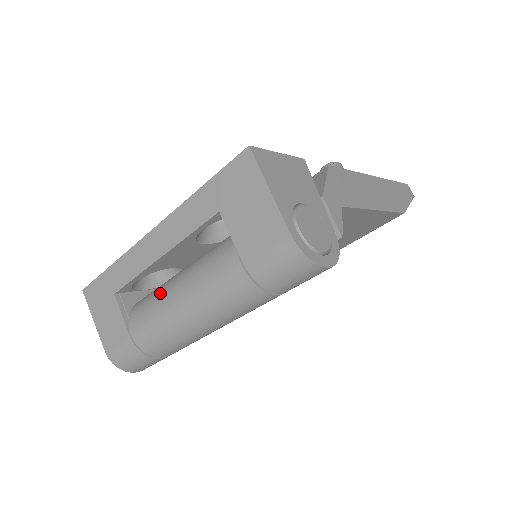
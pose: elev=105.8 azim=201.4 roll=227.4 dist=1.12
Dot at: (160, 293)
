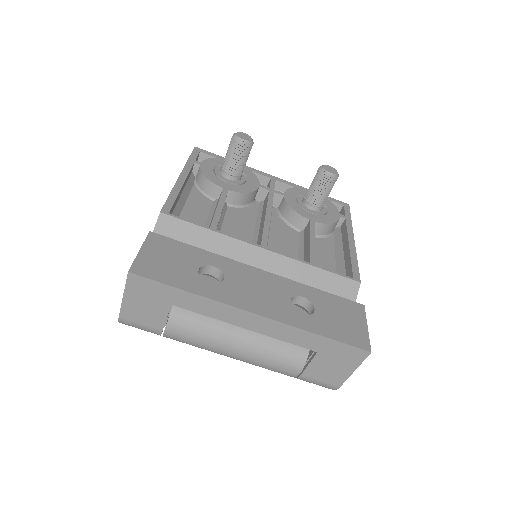
Dot at: (218, 331)
